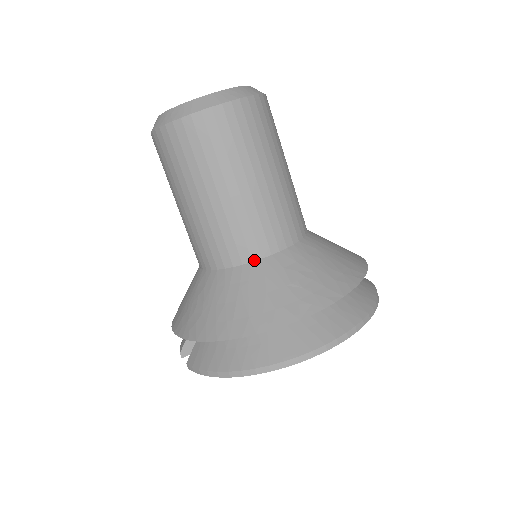
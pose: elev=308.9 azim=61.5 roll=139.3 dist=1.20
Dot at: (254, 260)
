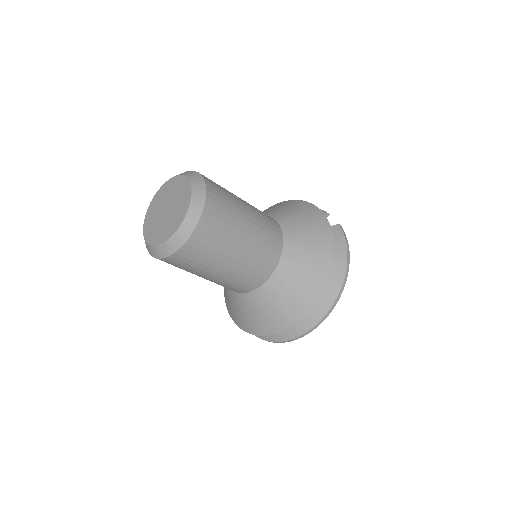
Dot at: (257, 288)
